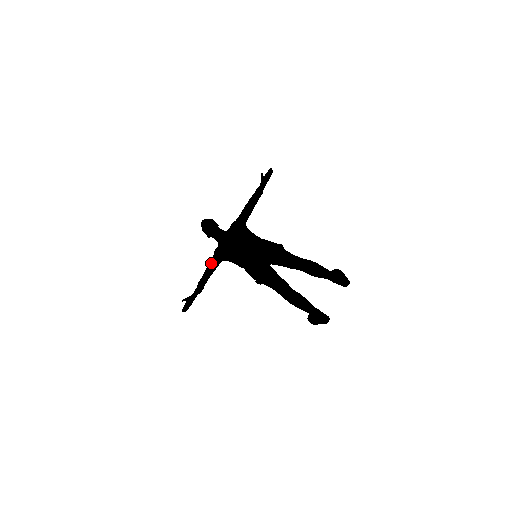
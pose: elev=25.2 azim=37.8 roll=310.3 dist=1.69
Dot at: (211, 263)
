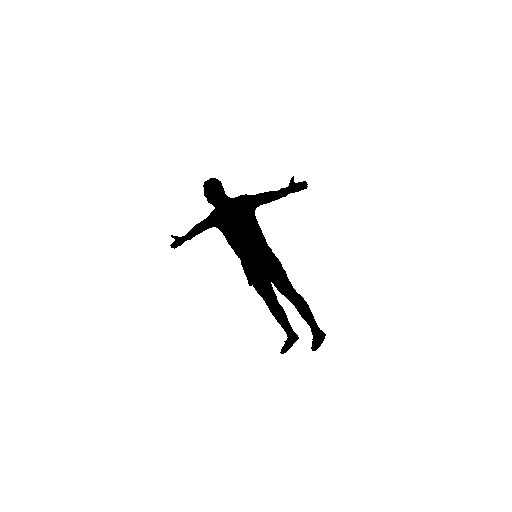
Dot at: (208, 225)
